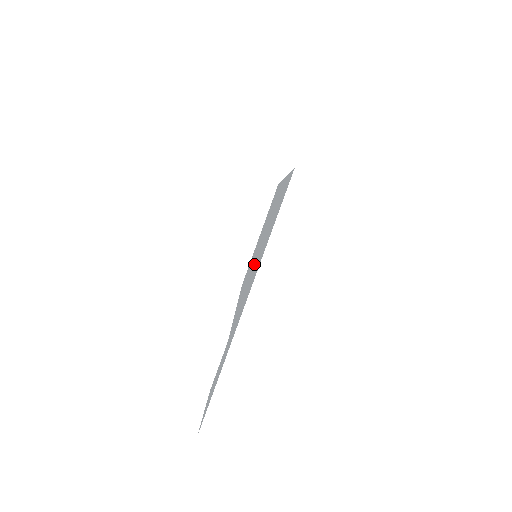
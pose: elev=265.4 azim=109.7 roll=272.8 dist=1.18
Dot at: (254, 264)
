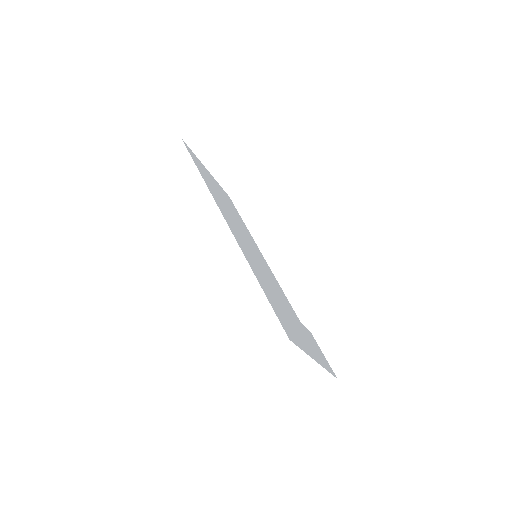
Dot at: (272, 286)
